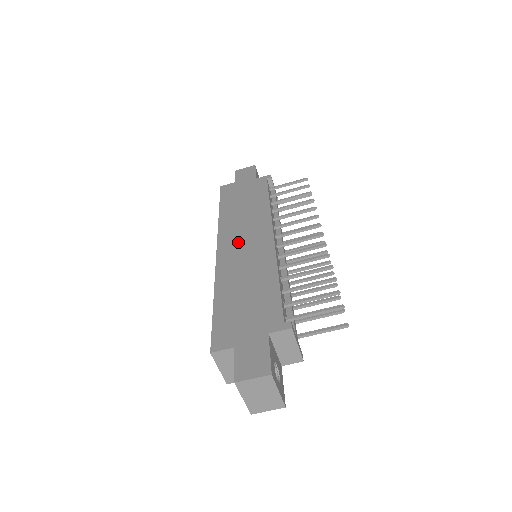
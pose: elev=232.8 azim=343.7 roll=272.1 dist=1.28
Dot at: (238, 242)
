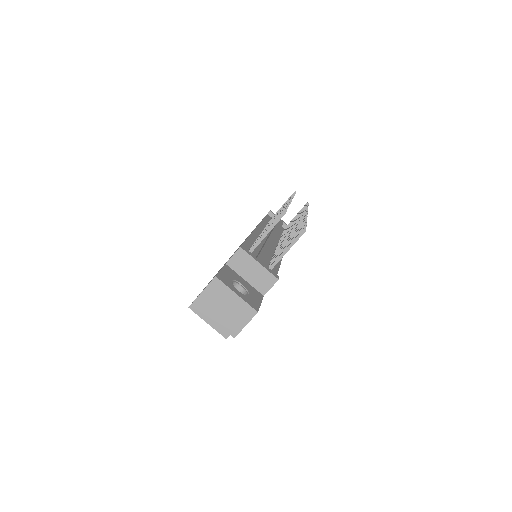
Dot at: occluded
